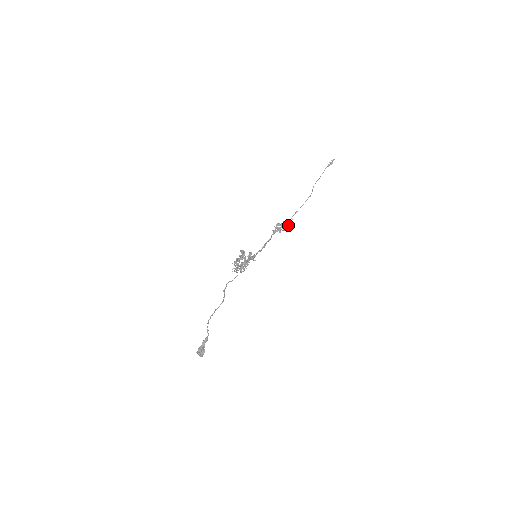
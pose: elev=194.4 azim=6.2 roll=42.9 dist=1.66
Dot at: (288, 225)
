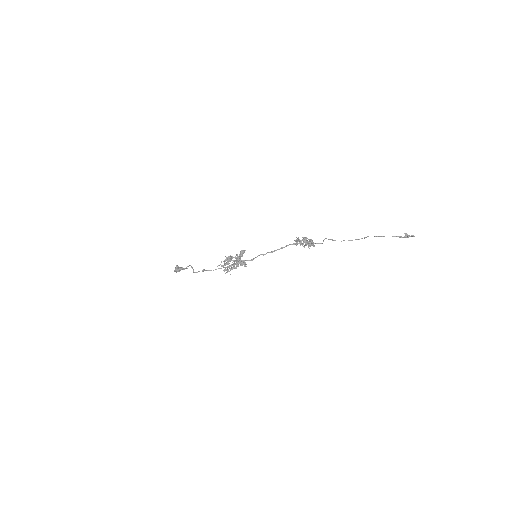
Dot at: (313, 246)
